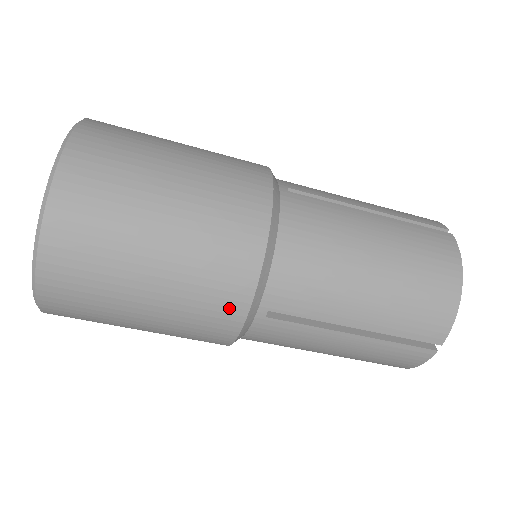
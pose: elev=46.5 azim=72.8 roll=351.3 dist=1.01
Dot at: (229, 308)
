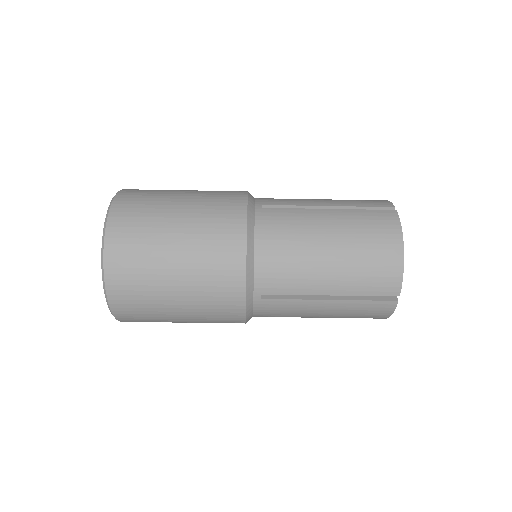
Dot at: (232, 297)
